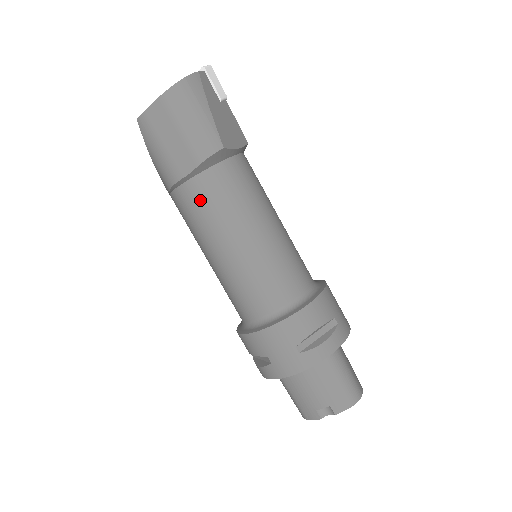
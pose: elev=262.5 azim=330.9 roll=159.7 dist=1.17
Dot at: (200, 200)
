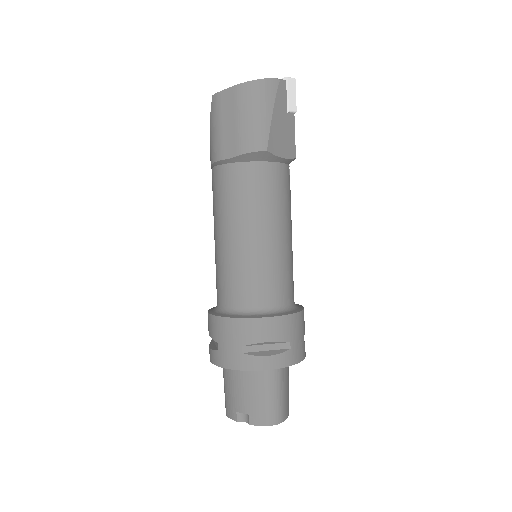
Dot at: (228, 184)
